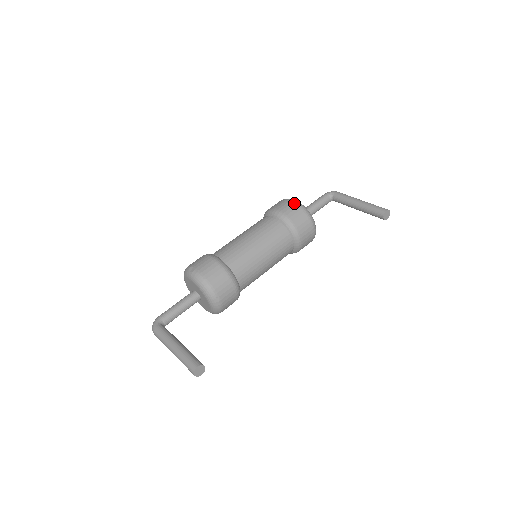
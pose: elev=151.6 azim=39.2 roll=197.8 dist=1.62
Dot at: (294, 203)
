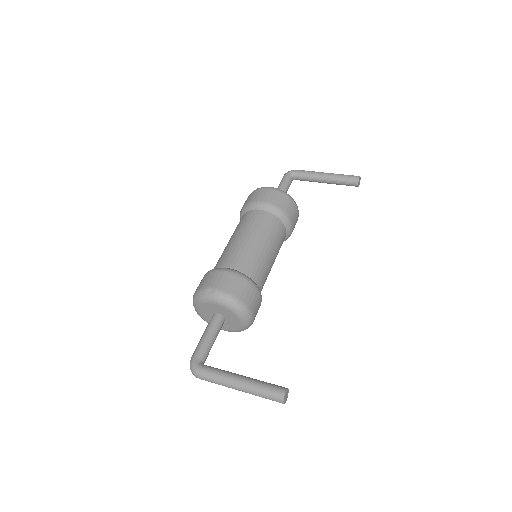
Dot at: (274, 190)
